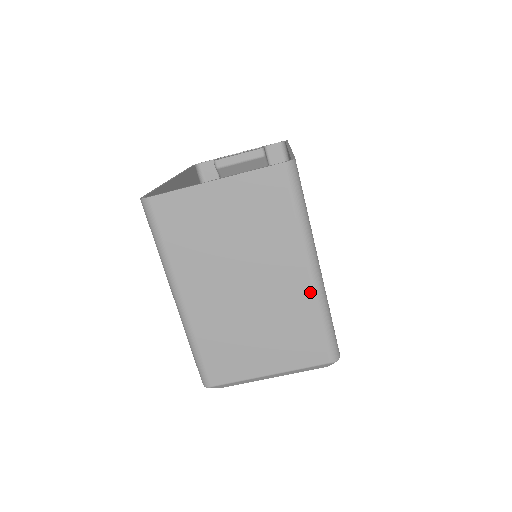
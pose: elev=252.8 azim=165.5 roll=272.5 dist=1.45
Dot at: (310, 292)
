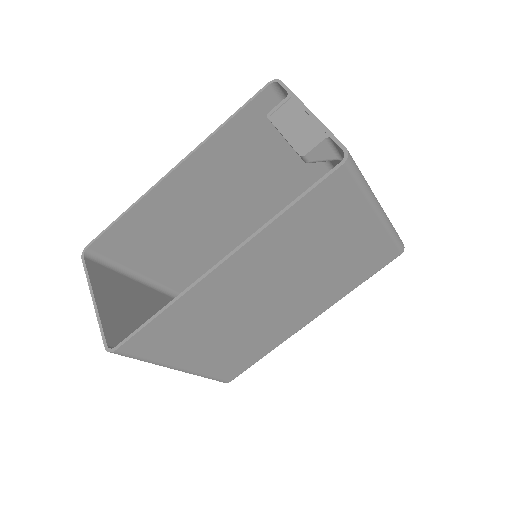
Dot at: occluded
